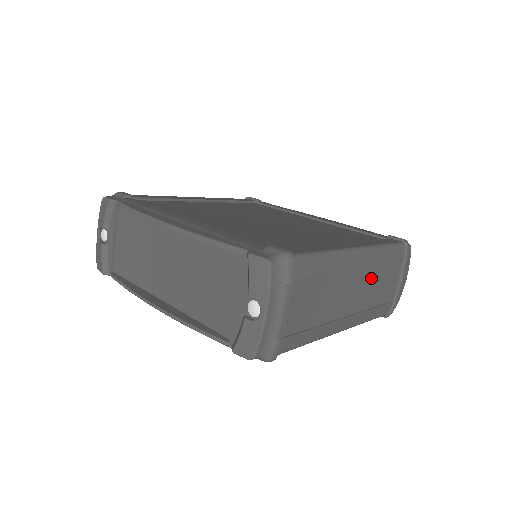
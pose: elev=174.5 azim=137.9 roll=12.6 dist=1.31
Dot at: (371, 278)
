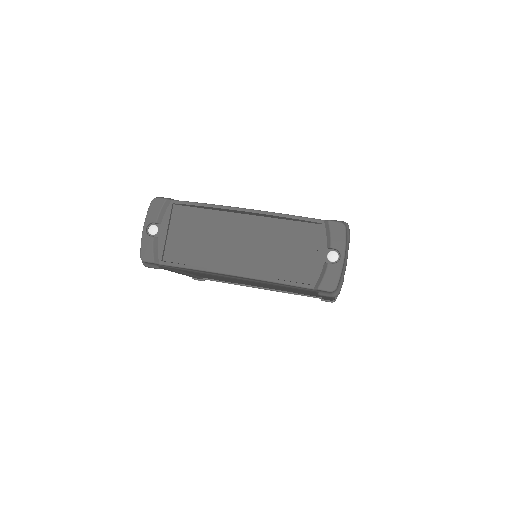
Dot at: occluded
